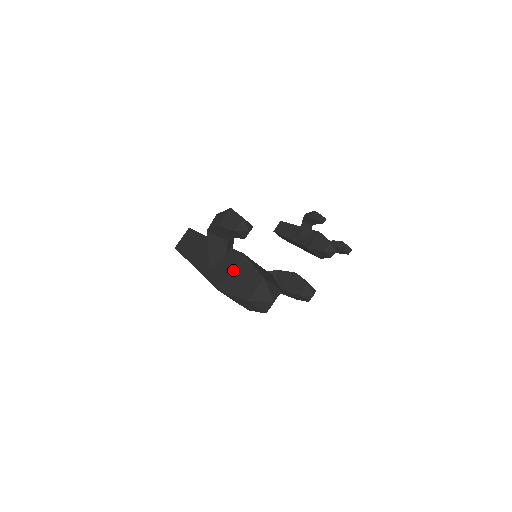
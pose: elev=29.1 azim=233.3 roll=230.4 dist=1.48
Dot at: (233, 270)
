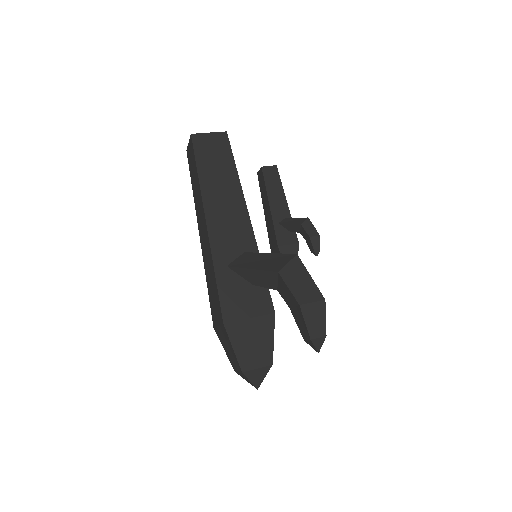
Dot at: (254, 320)
